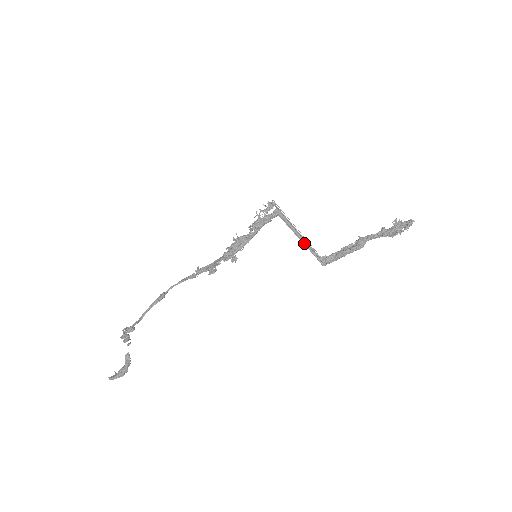
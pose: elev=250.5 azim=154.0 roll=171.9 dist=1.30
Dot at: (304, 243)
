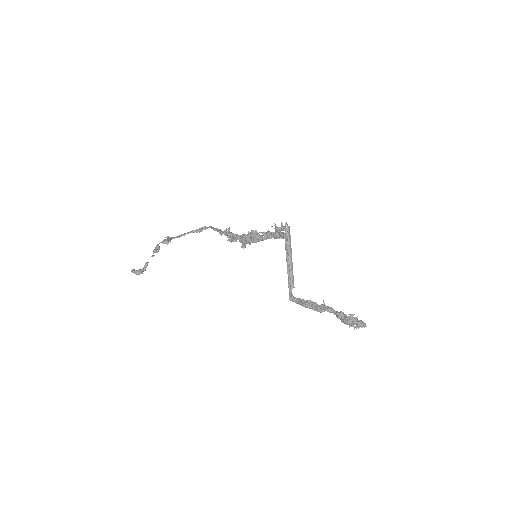
Dot at: (288, 274)
